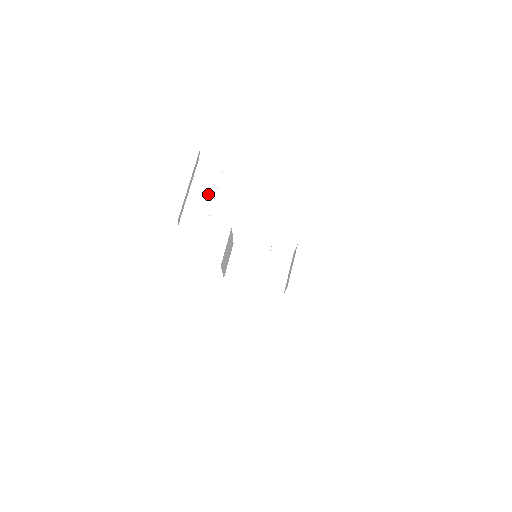
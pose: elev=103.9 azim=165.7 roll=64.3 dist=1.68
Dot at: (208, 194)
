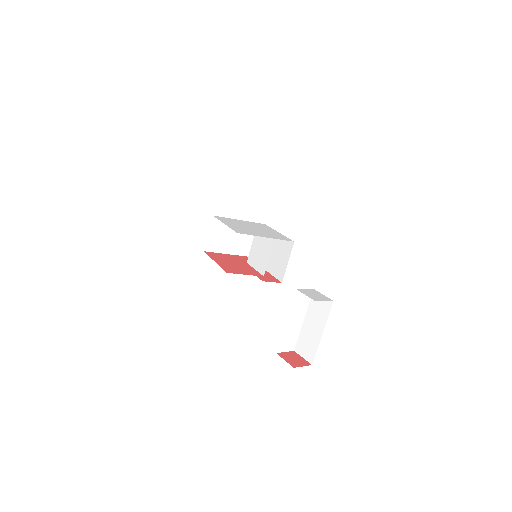
Dot at: (300, 317)
